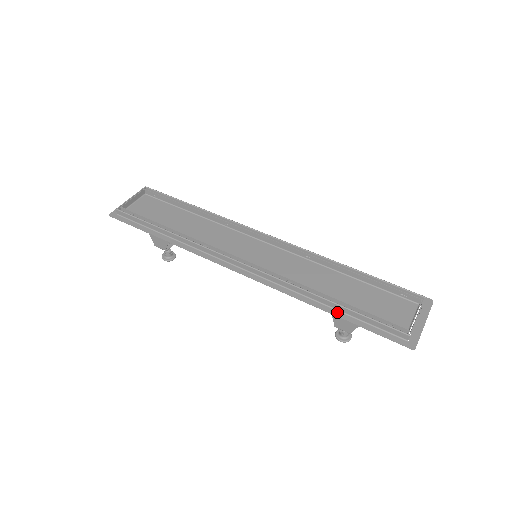
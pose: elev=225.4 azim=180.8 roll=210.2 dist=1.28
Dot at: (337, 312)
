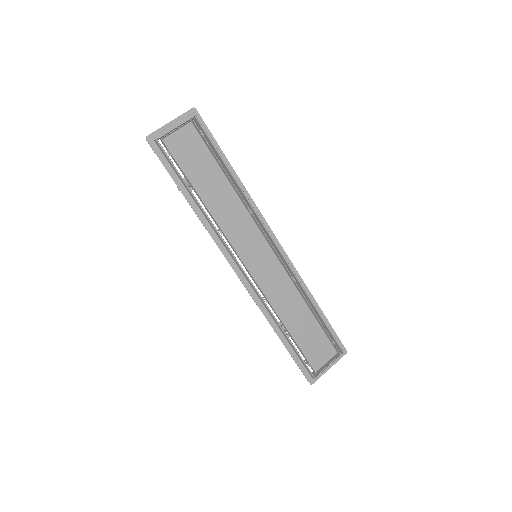
Dot at: (284, 339)
